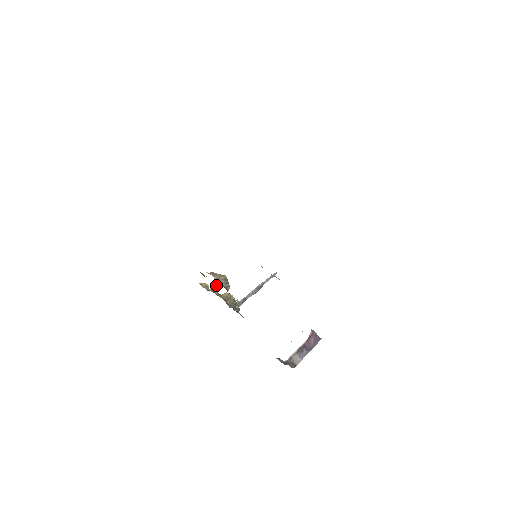
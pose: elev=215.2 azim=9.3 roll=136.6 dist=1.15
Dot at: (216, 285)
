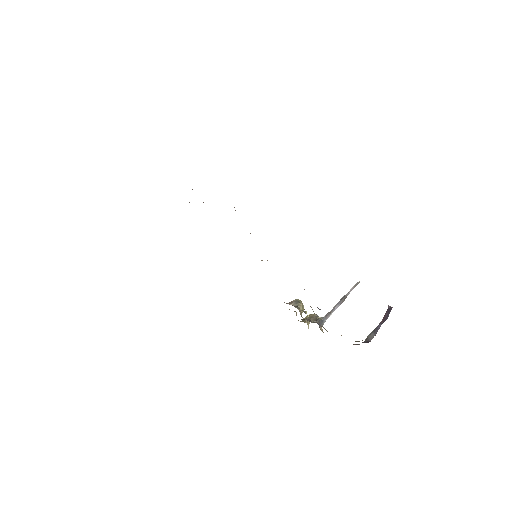
Dot at: (308, 315)
